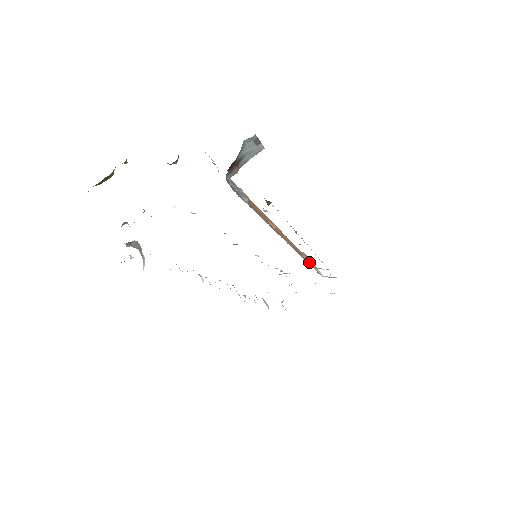
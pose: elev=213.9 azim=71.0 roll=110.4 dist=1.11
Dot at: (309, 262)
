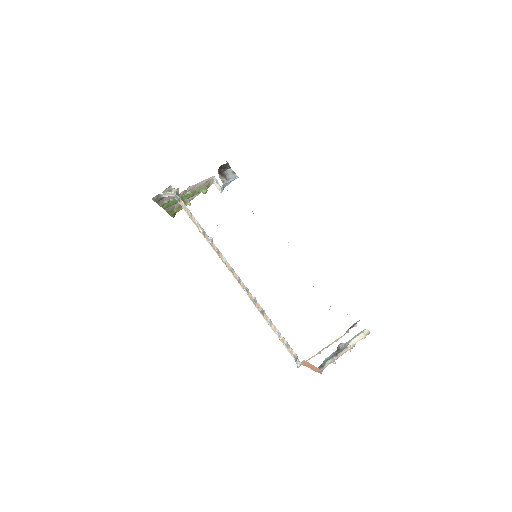
Dot at: occluded
